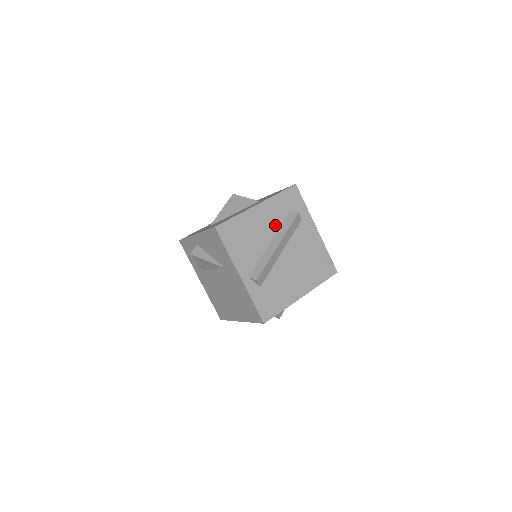
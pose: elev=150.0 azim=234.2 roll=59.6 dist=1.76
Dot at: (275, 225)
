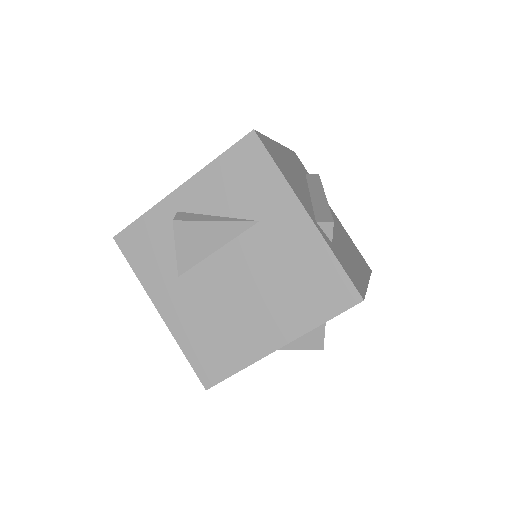
Dot at: (303, 178)
